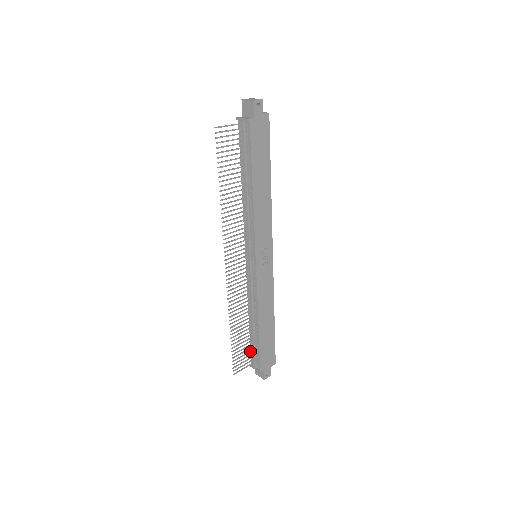
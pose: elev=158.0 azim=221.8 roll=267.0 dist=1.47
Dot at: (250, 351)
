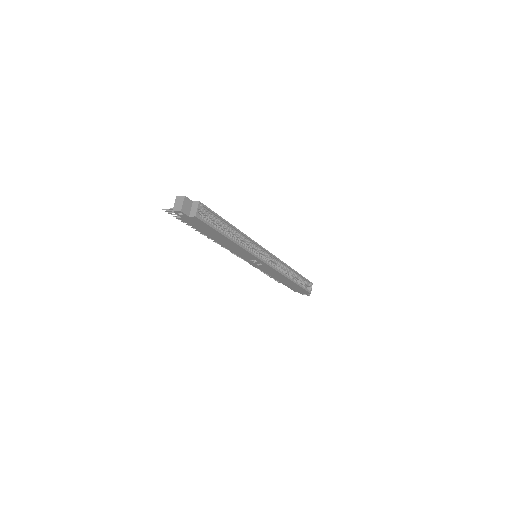
Dot at: occluded
